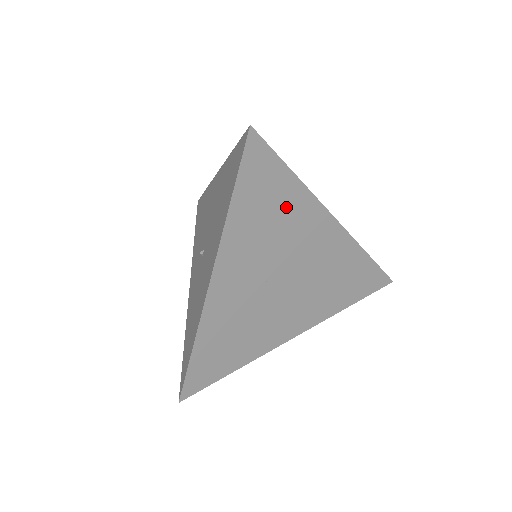
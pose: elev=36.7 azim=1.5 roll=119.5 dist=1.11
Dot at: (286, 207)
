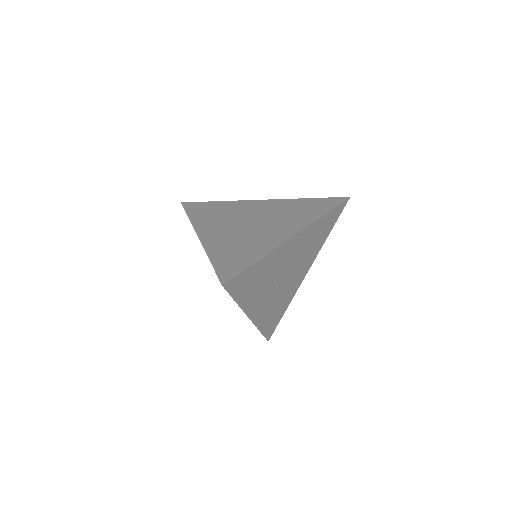
Dot at: (264, 269)
